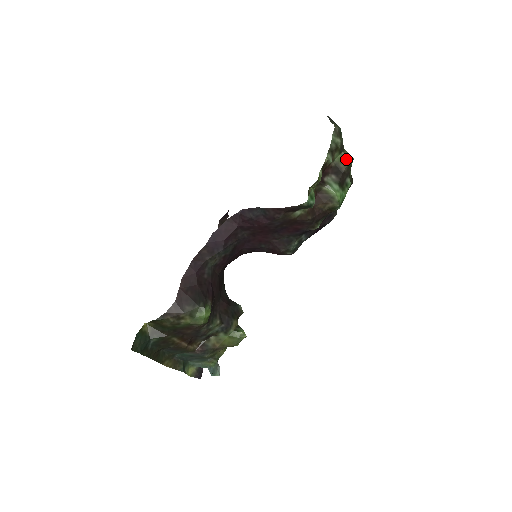
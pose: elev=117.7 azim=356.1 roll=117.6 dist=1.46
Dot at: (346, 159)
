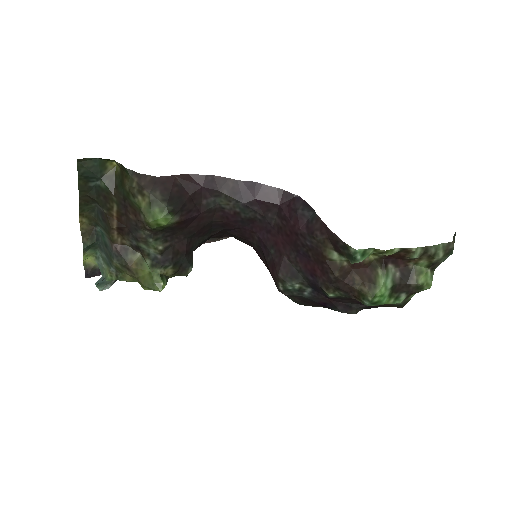
Dot at: (425, 278)
